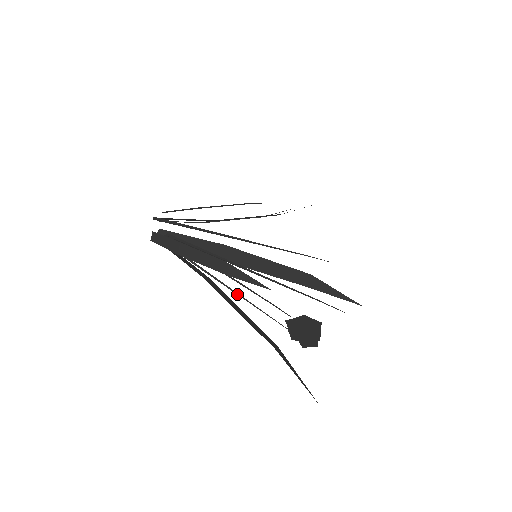
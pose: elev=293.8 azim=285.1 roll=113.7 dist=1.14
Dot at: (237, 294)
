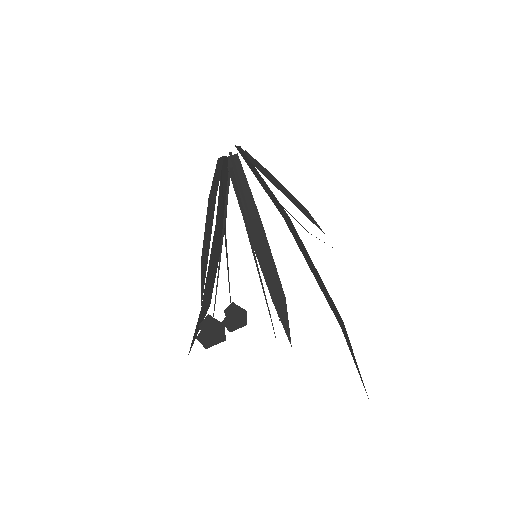
Dot at: (226, 253)
